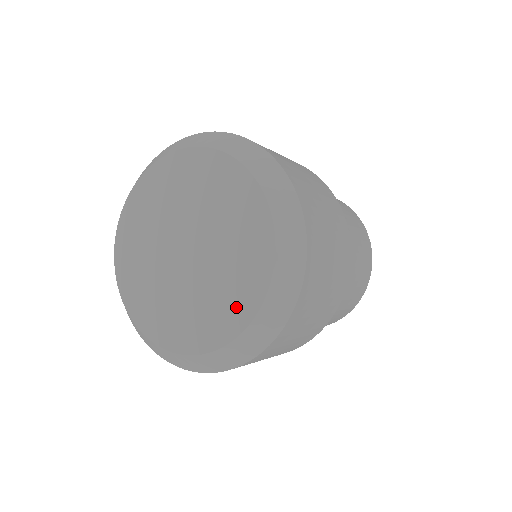
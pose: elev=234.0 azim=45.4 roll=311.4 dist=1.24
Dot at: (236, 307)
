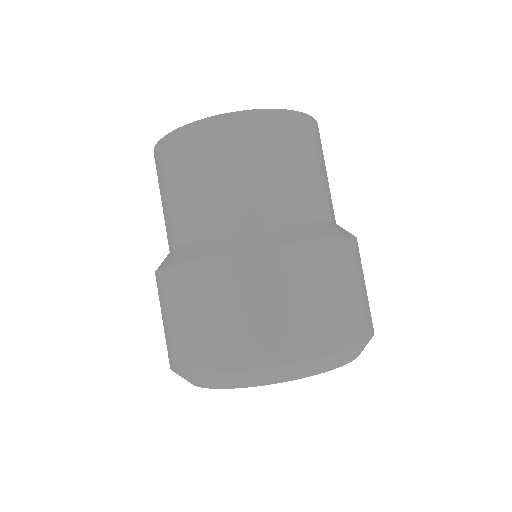
Dot at: occluded
